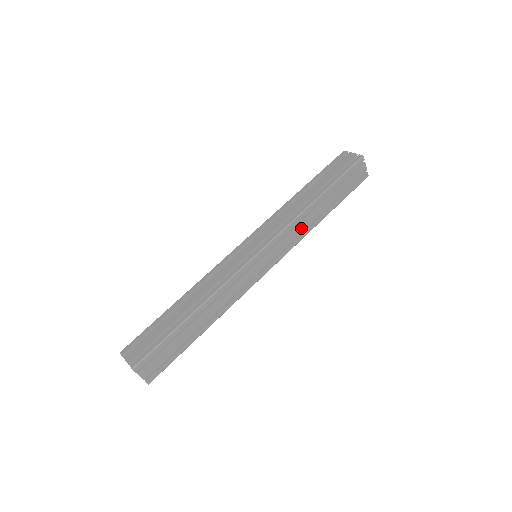
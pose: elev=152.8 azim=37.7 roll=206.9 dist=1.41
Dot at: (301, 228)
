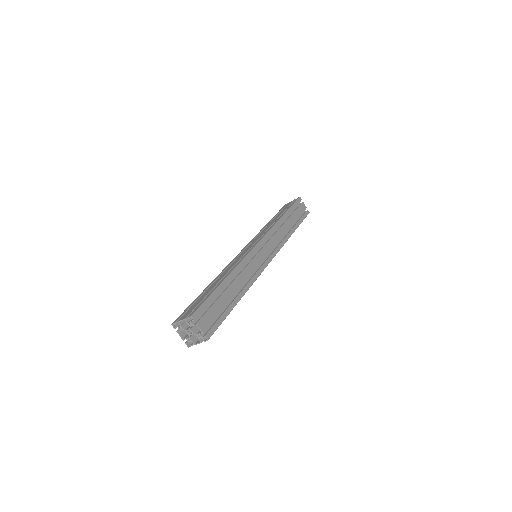
Dot at: (280, 235)
